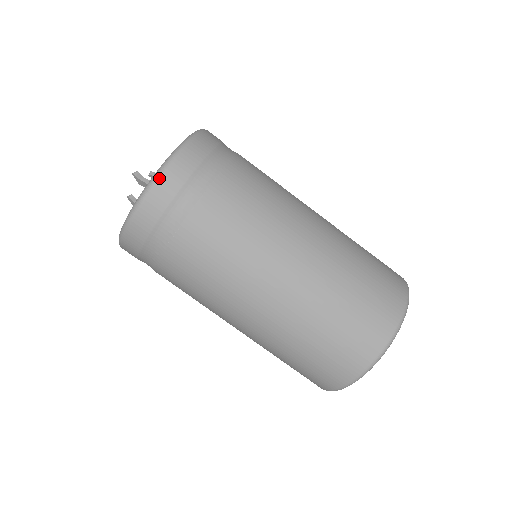
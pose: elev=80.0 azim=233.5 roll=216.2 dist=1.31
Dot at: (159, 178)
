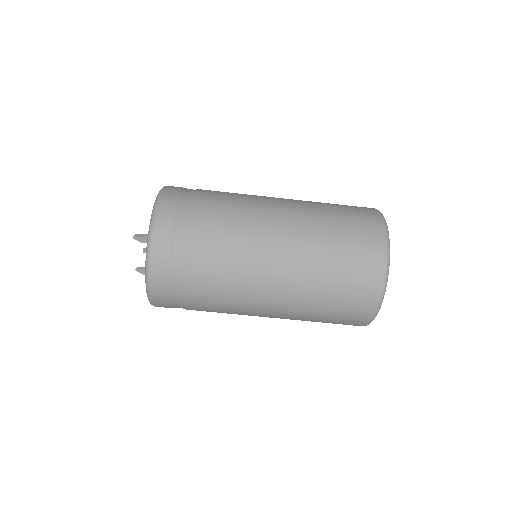
Dot at: (156, 214)
